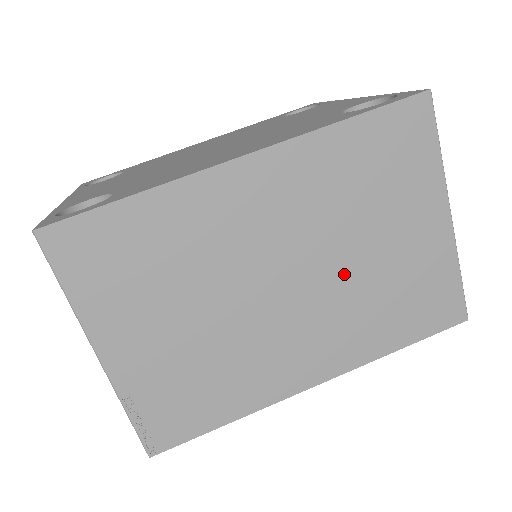
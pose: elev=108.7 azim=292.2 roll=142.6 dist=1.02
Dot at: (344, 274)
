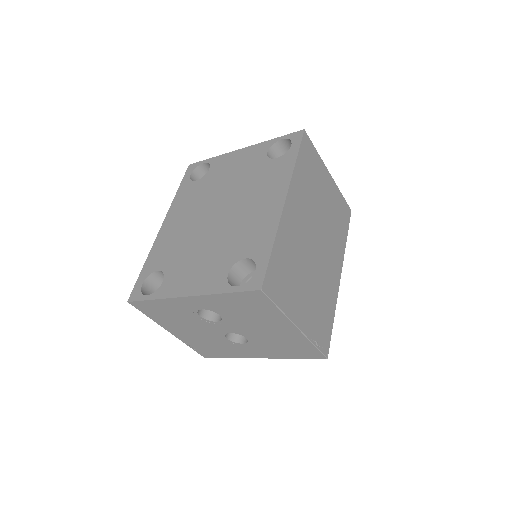
Dot at: (324, 223)
